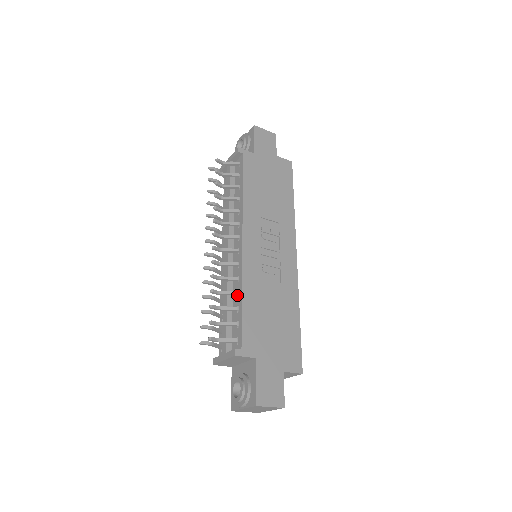
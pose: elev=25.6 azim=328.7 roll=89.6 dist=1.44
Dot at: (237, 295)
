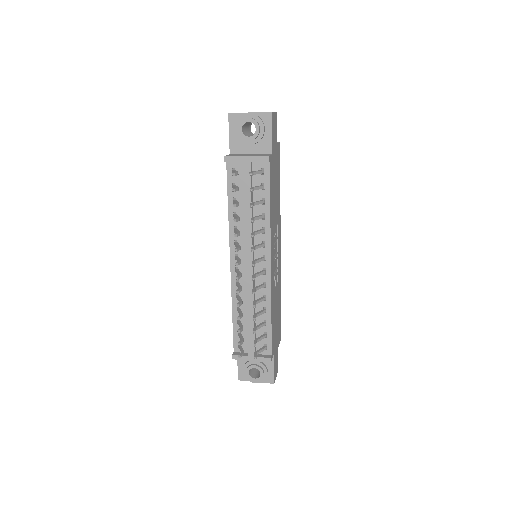
Dot at: (264, 312)
